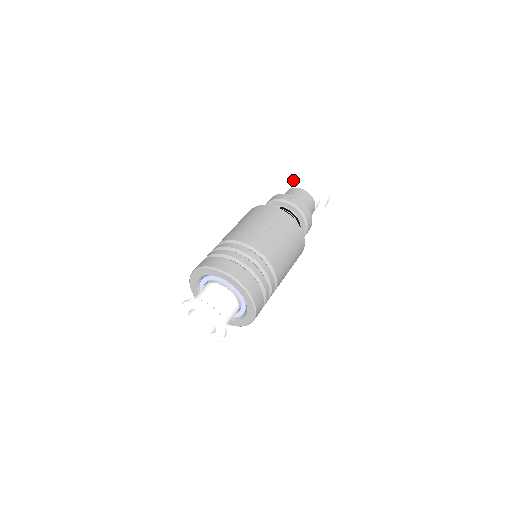
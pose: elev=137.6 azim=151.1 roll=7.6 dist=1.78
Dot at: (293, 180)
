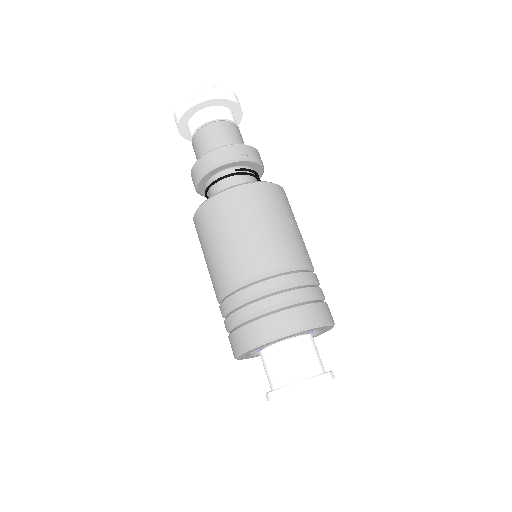
Dot at: (197, 107)
